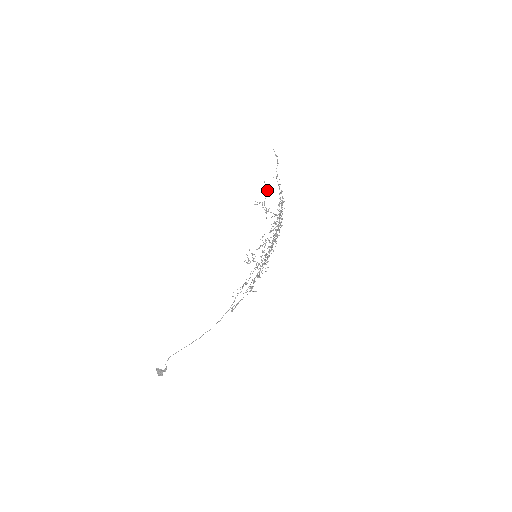
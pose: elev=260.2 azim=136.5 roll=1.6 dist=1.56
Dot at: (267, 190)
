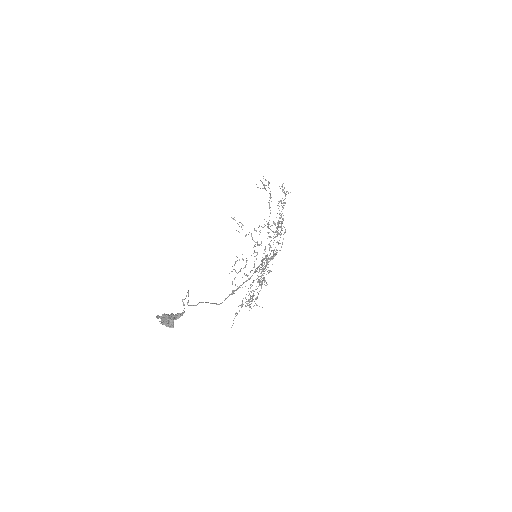
Dot at: (262, 188)
